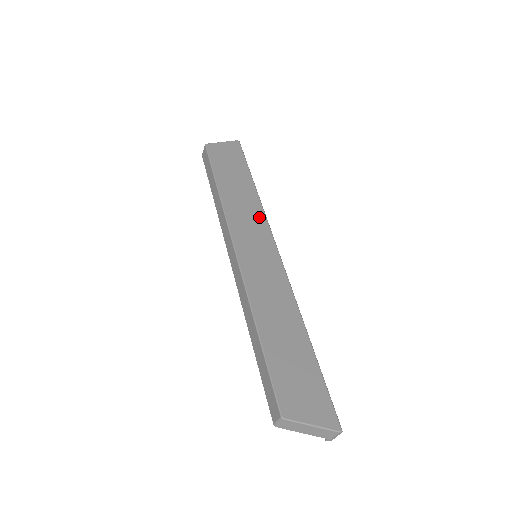
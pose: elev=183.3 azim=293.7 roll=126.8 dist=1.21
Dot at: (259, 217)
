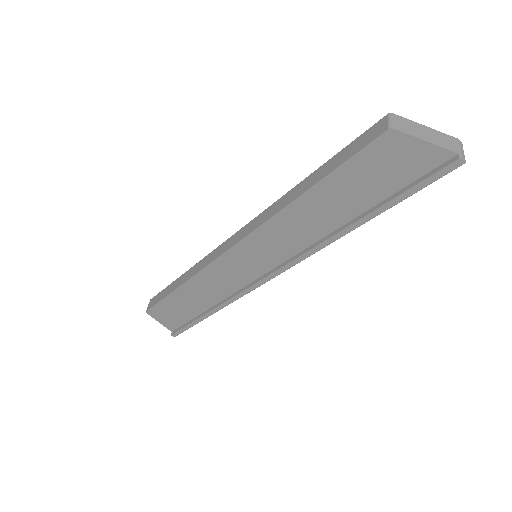
Dot at: occluded
